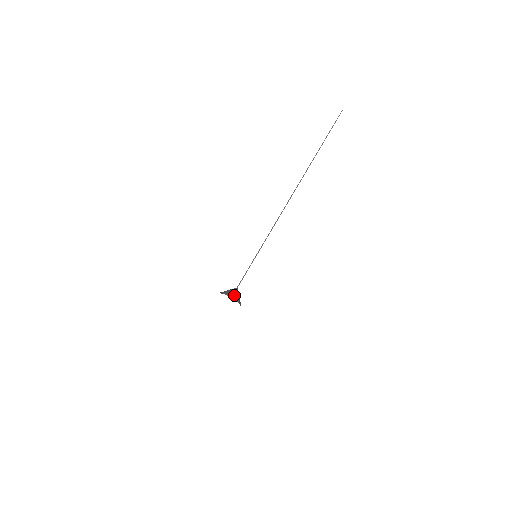
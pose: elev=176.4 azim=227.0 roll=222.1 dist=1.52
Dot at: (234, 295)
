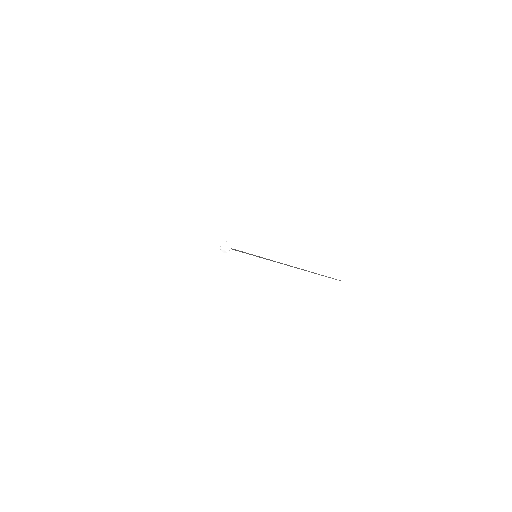
Dot at: occluded
